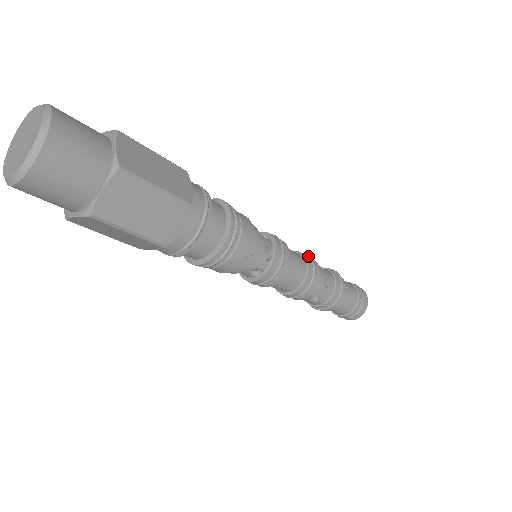
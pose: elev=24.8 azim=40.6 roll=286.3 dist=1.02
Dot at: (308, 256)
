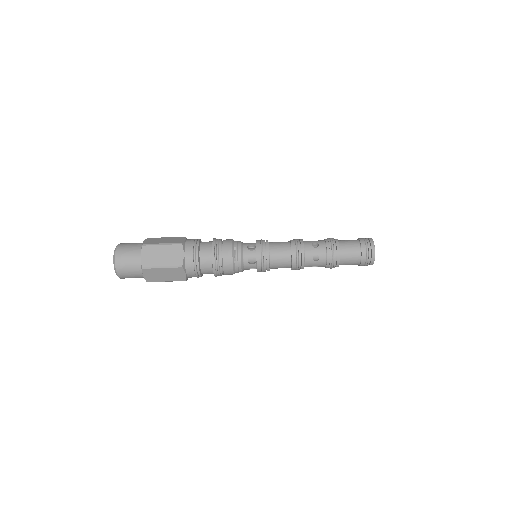
Dot at: occluded
